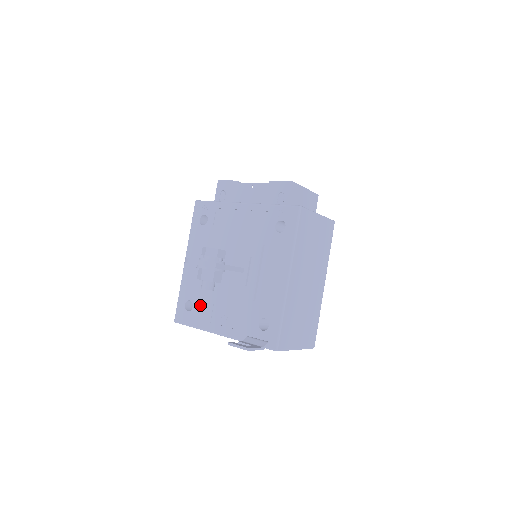
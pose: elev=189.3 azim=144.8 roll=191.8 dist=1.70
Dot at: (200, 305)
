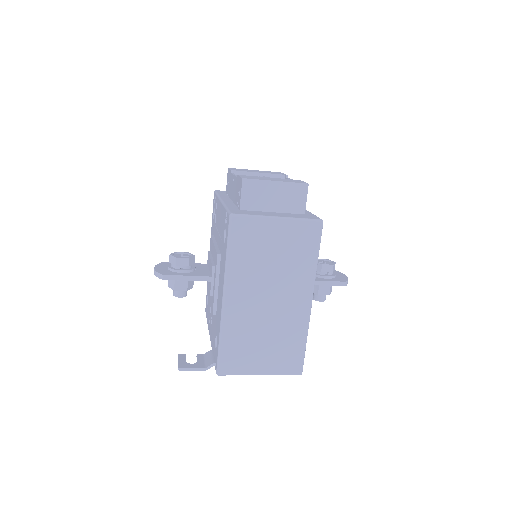
Dot at: (209, 302)
